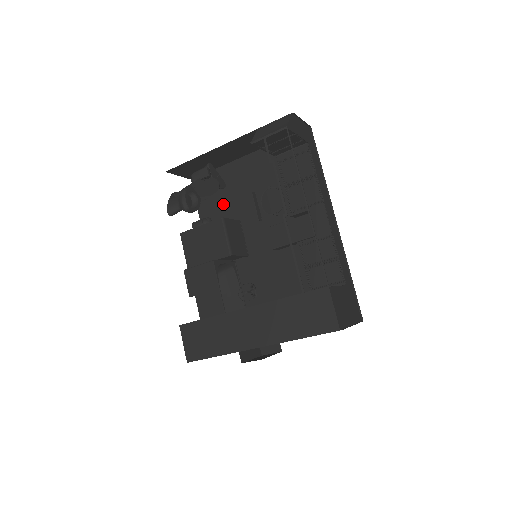
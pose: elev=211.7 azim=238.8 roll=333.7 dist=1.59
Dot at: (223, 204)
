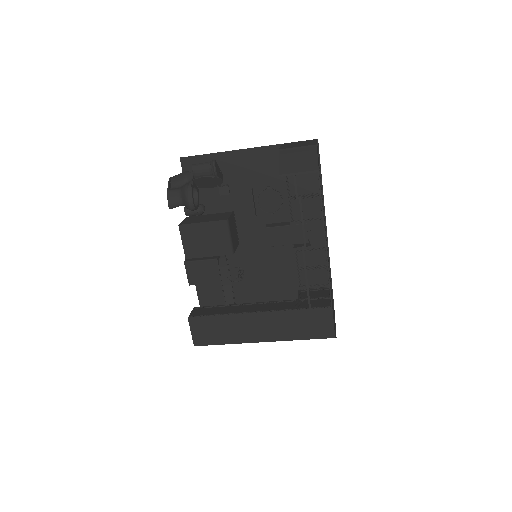
Dot at: (216, 191)
